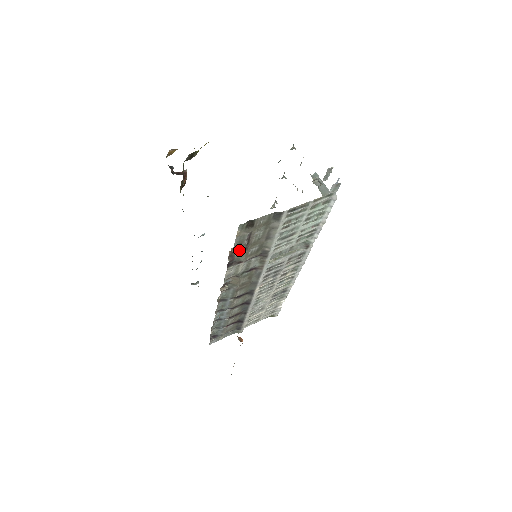
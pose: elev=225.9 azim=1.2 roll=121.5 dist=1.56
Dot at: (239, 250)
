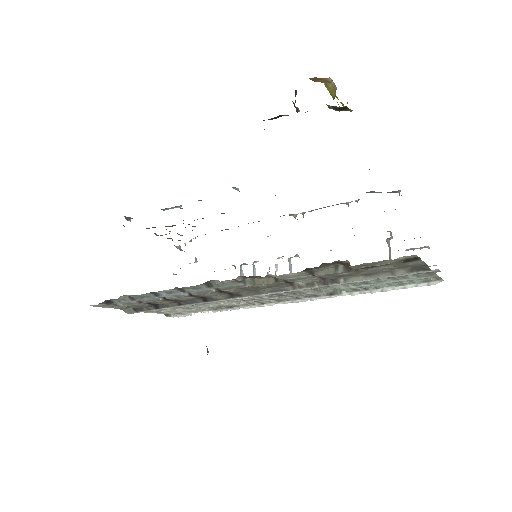
Dot at: (339, 265)
